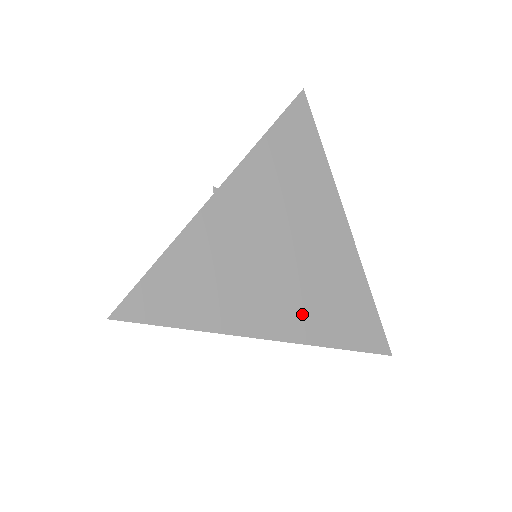
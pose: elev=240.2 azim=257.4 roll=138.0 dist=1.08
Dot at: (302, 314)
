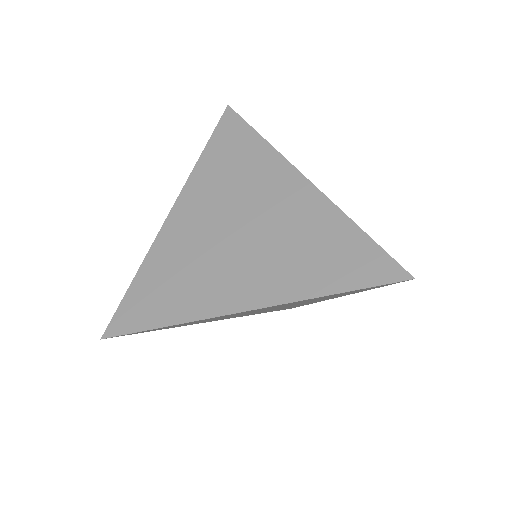
Dot at: (276, 275)
